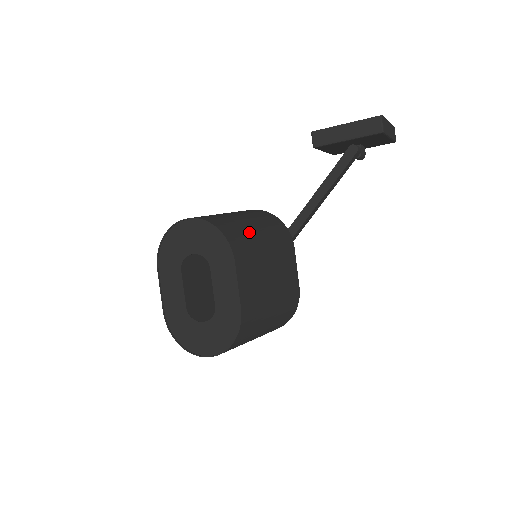
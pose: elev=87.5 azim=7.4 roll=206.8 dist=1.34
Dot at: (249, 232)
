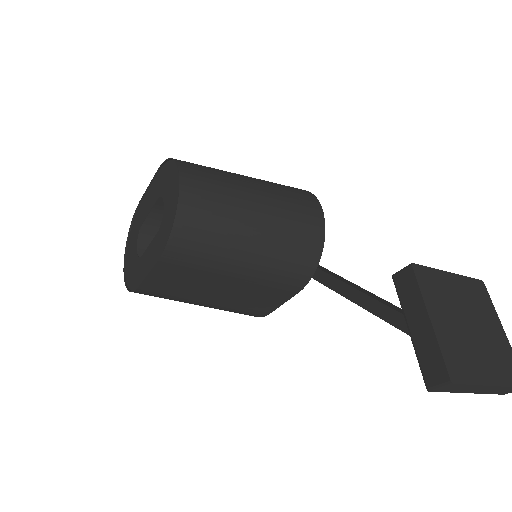
Dot at: (225, 250)
